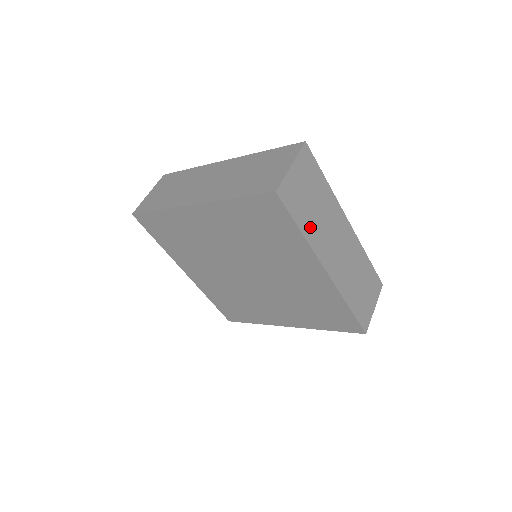
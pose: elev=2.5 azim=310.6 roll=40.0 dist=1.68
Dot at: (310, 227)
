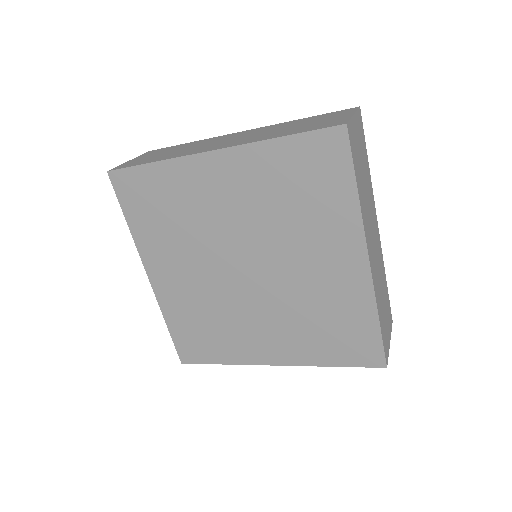
Dot at: (361, 194)
